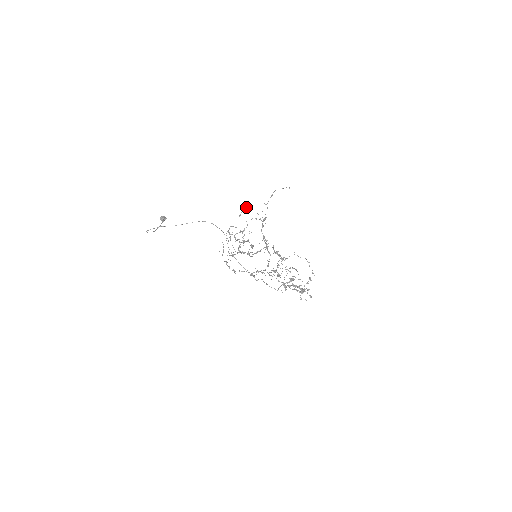
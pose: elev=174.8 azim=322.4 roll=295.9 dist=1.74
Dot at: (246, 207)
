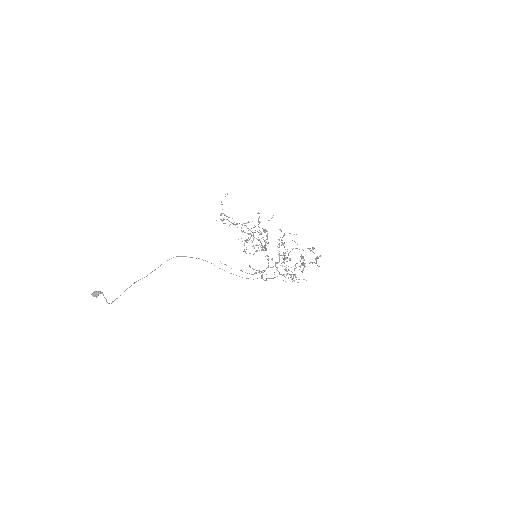
Dot at: occluded
